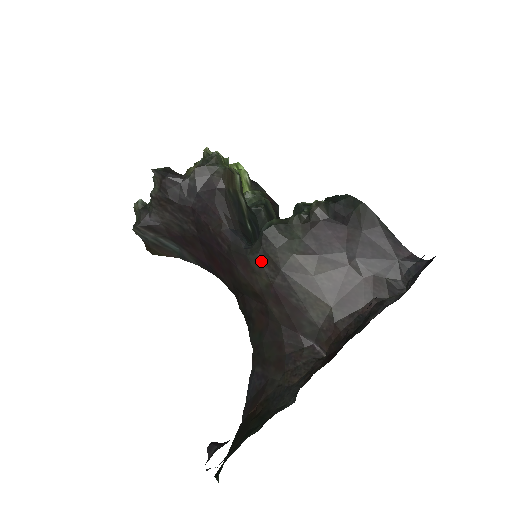
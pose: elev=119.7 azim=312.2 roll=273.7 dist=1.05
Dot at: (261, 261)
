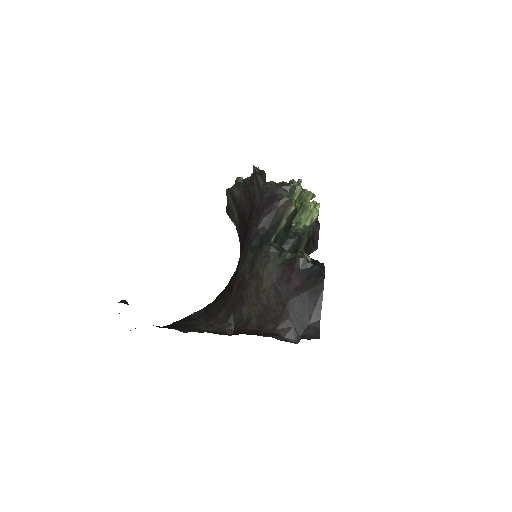
Dot at: (250, 259)
